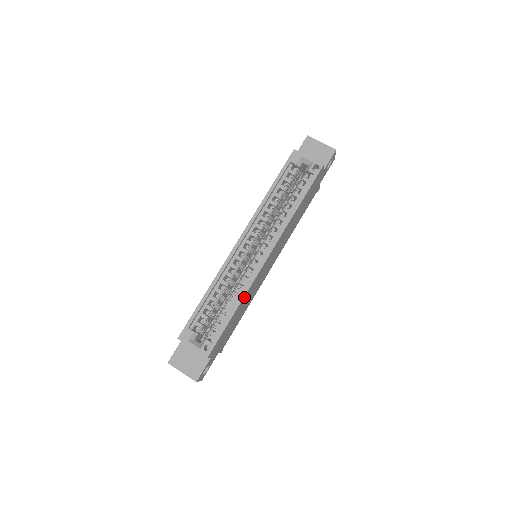
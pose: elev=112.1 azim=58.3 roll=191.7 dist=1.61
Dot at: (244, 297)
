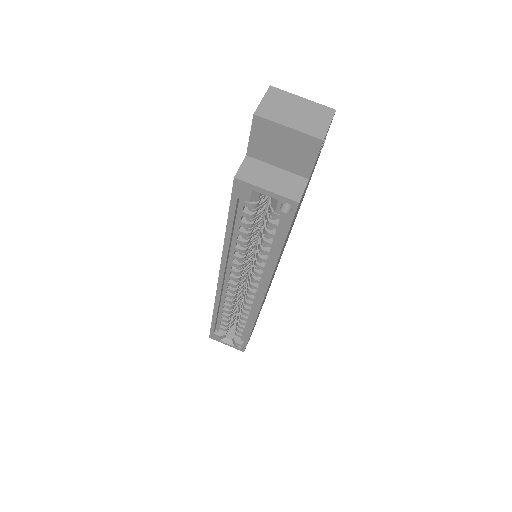
Dot at: (255, 321)
